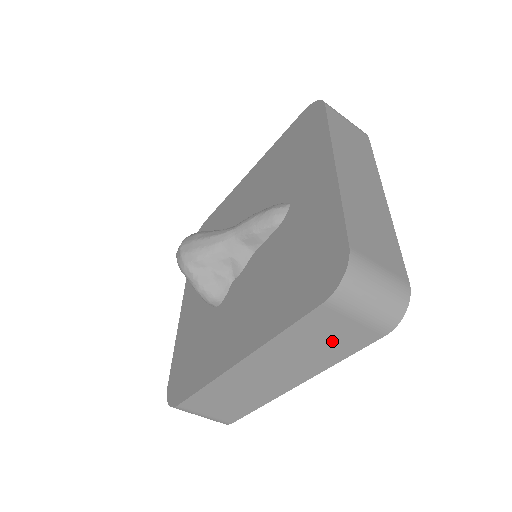
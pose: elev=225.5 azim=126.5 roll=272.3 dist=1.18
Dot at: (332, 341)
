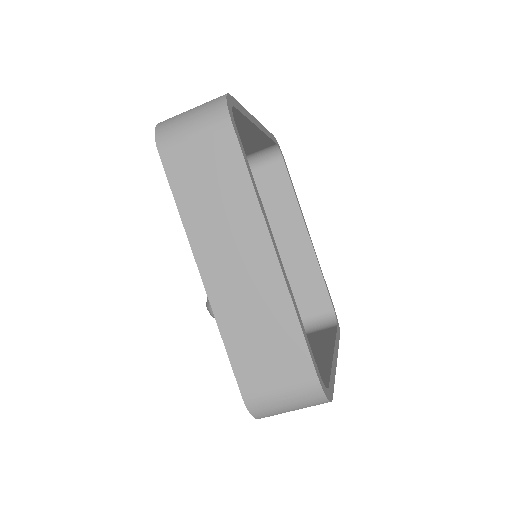
Dot at: (214, 173)
